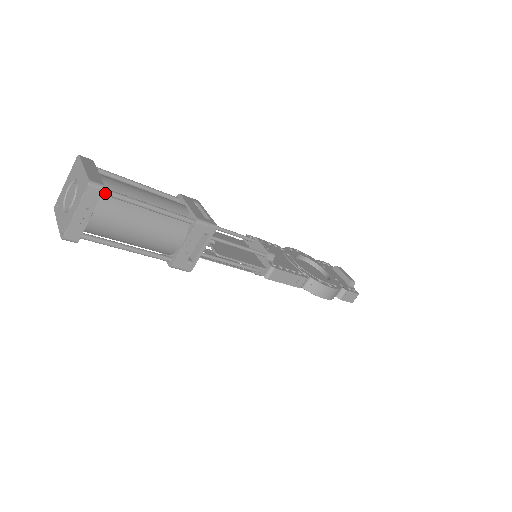
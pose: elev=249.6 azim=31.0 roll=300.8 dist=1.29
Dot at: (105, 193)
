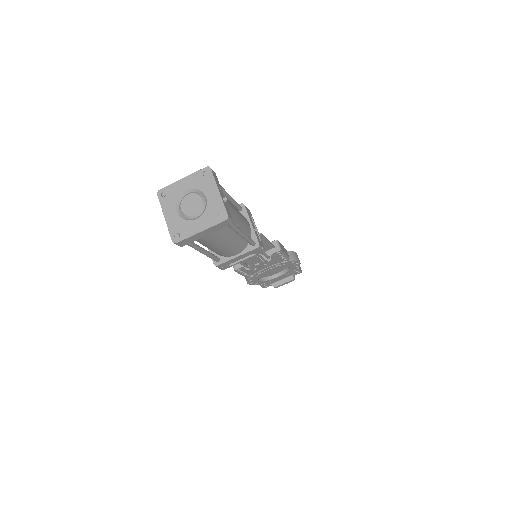
Dot at: occluded
